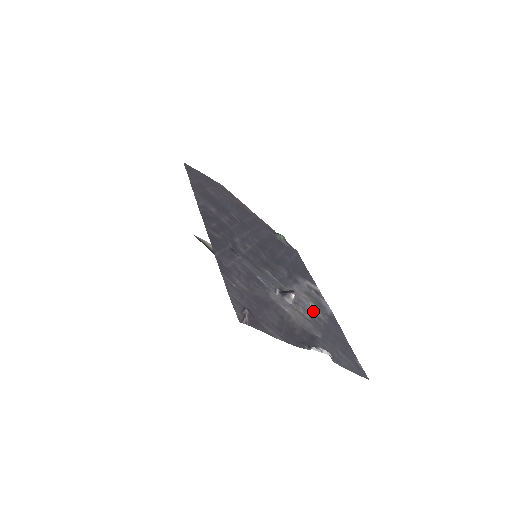
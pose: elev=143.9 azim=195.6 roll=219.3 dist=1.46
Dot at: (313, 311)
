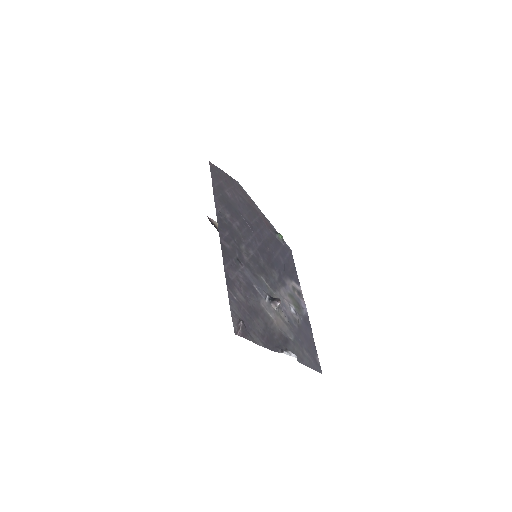
Dot at: (292, 314)
